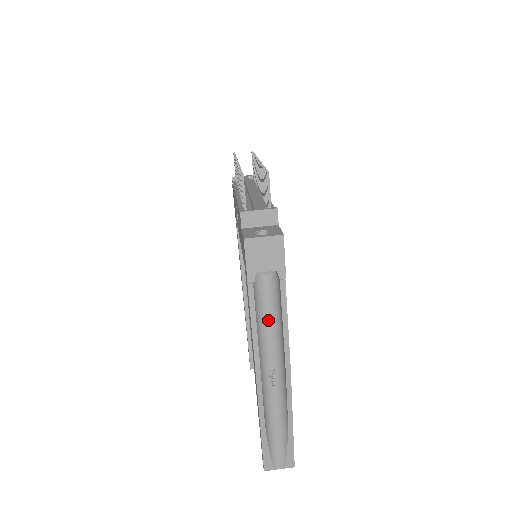
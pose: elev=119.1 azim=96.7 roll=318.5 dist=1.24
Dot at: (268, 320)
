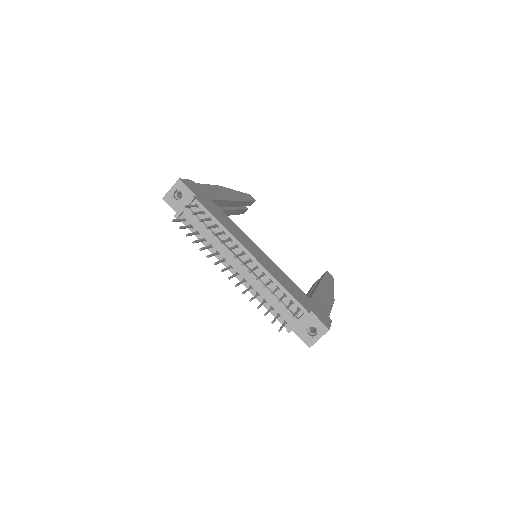
Dot at: occluded
